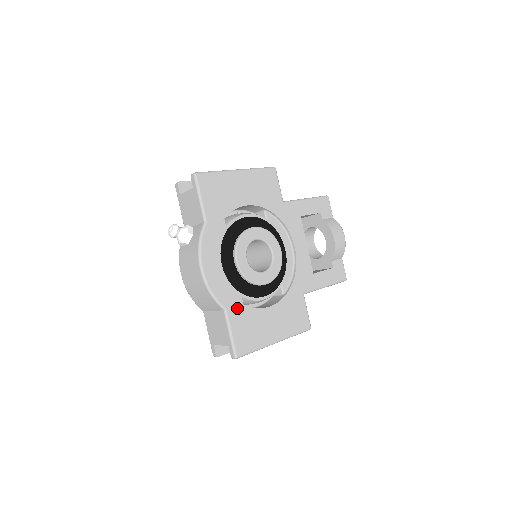
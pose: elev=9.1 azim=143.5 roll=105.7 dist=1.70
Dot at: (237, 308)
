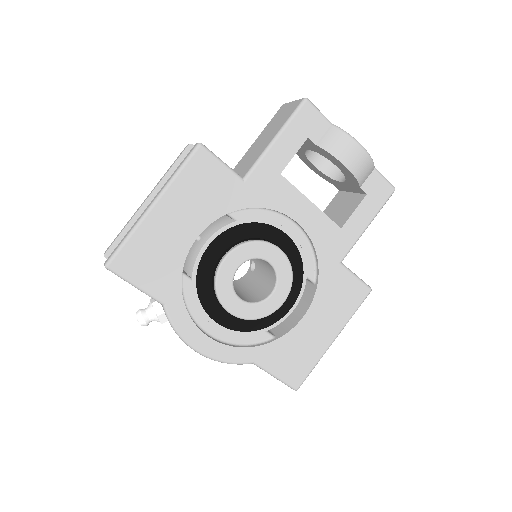
Dot at: (266, 351)
